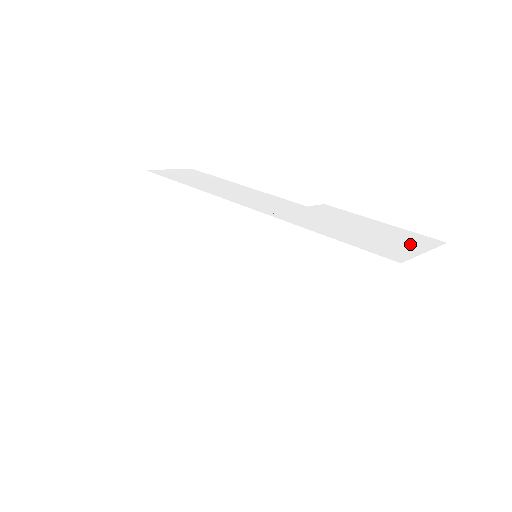
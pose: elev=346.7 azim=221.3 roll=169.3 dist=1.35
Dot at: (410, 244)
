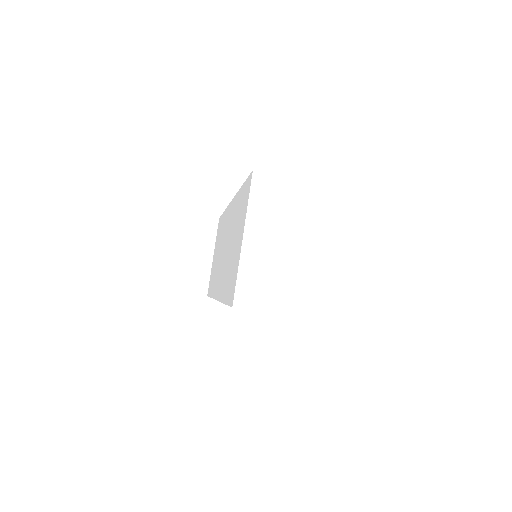
Dot at: occluded
